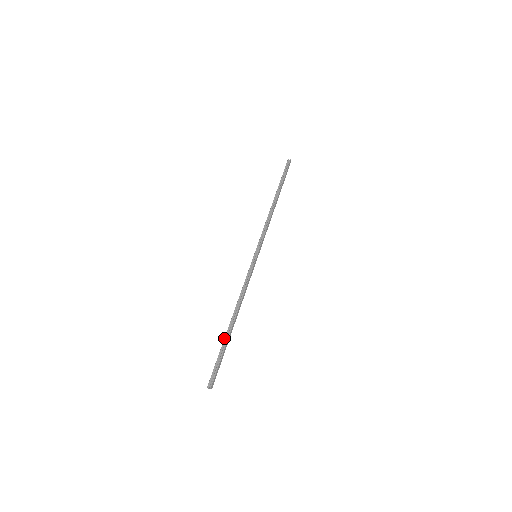
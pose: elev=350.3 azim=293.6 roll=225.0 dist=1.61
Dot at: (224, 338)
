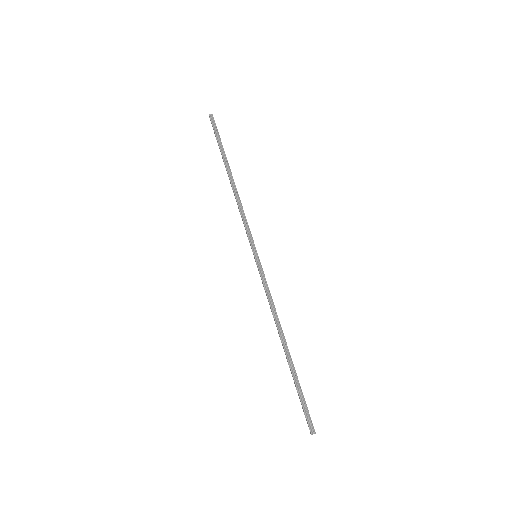
Dot at: (291, 371)
